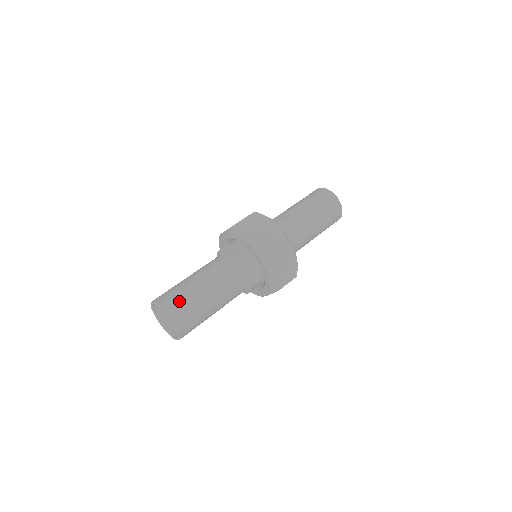
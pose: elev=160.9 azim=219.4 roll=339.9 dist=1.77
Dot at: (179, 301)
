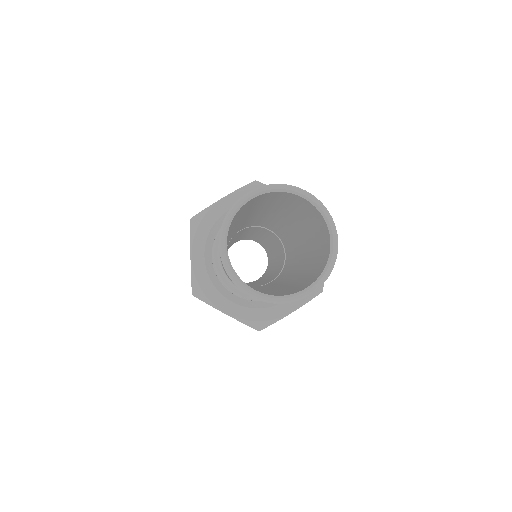
Dot at: occluded
